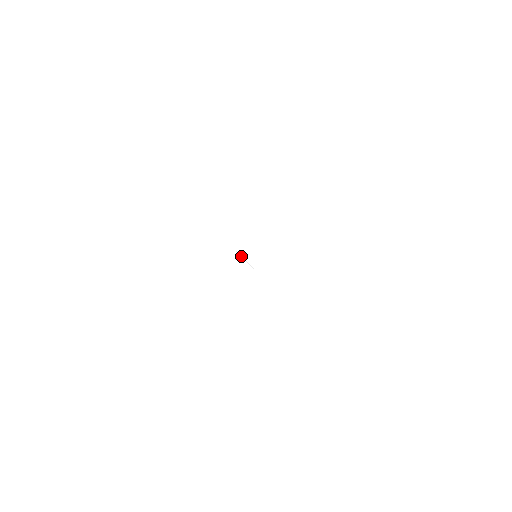
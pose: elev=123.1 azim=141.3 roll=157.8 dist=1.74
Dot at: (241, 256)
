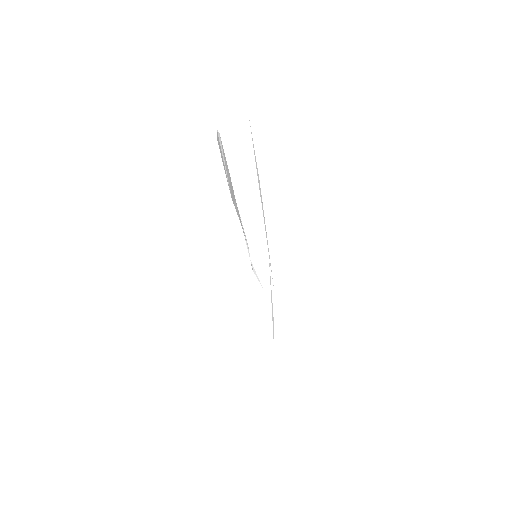
Dot at: occluded
